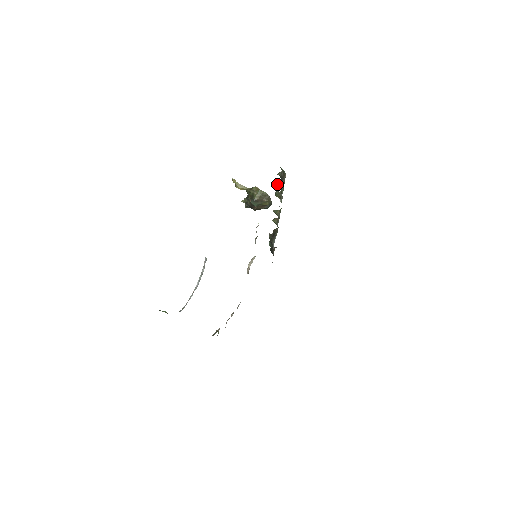
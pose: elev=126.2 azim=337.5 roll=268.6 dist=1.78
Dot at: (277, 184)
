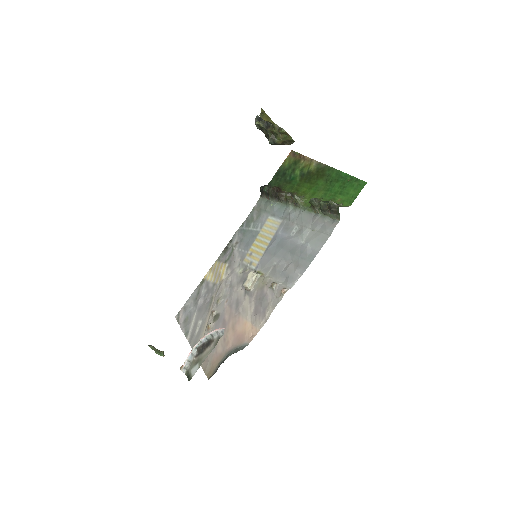
Dot at: (321, 205)
